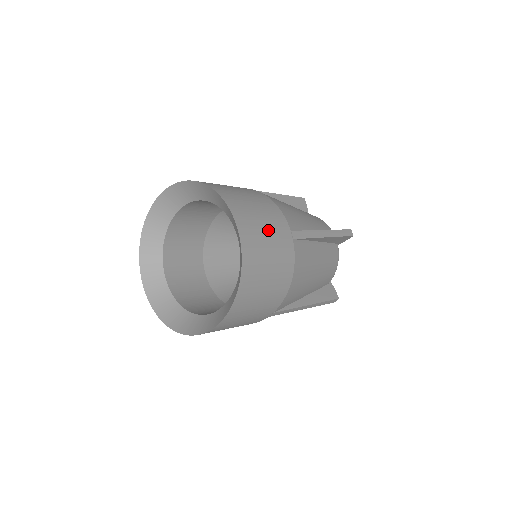
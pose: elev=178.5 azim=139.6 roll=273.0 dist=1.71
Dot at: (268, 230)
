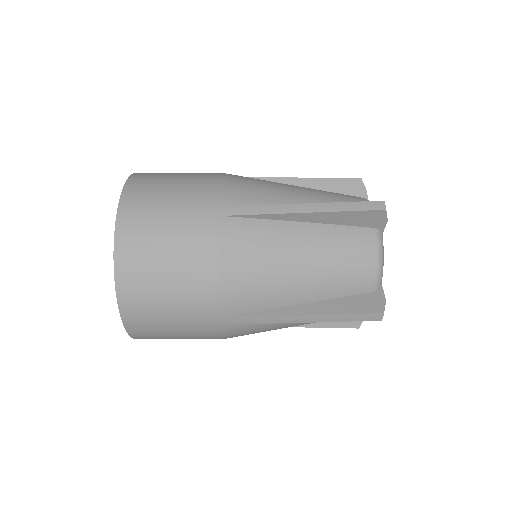
Dot at: (173, 206)
